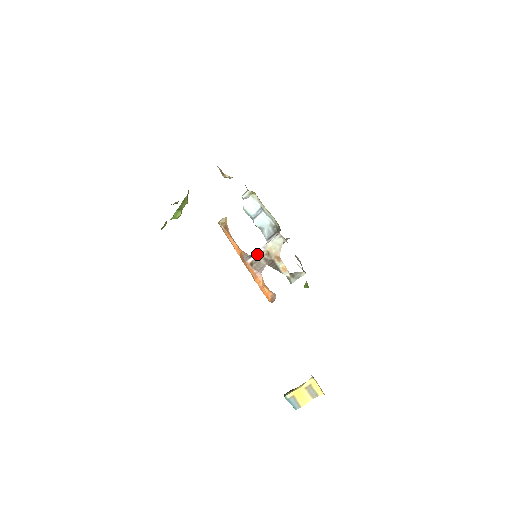
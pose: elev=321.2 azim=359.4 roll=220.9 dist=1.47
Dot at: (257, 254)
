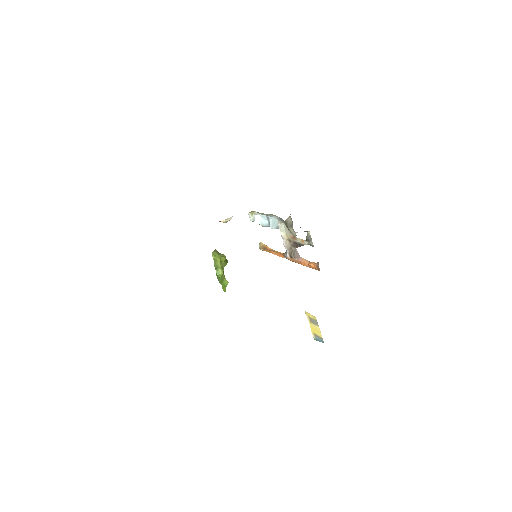
Dot at: (286, 247)
